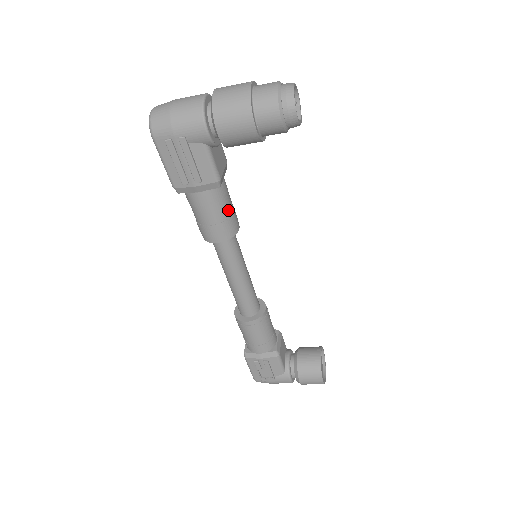
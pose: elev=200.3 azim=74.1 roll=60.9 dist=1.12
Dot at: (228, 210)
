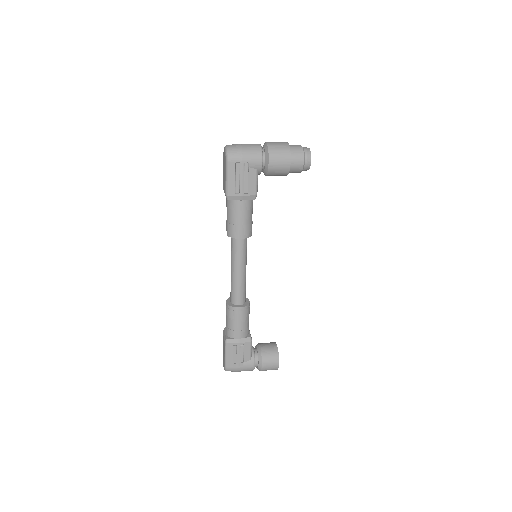
Dot at: occluded
